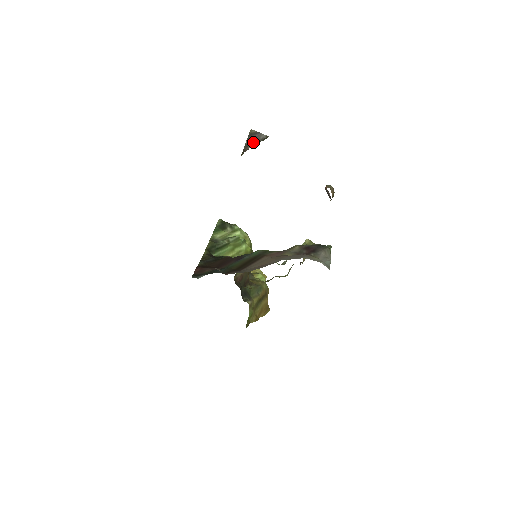
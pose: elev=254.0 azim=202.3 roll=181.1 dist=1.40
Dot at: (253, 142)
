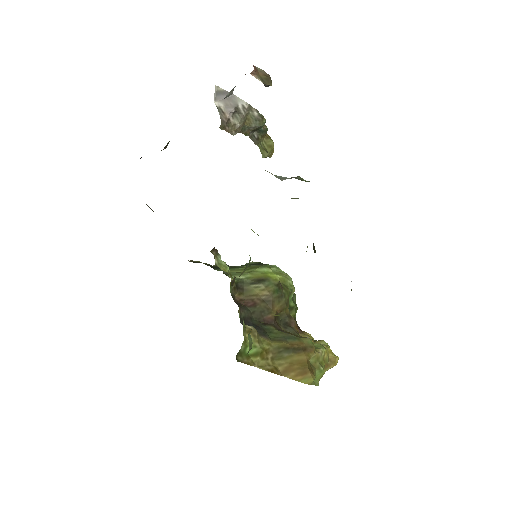
Dot at: (229, 108)
